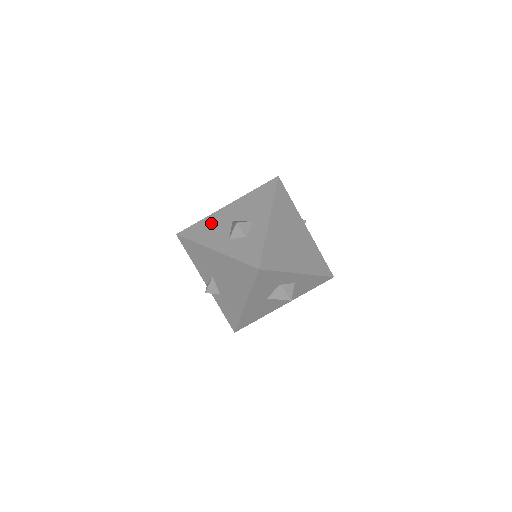
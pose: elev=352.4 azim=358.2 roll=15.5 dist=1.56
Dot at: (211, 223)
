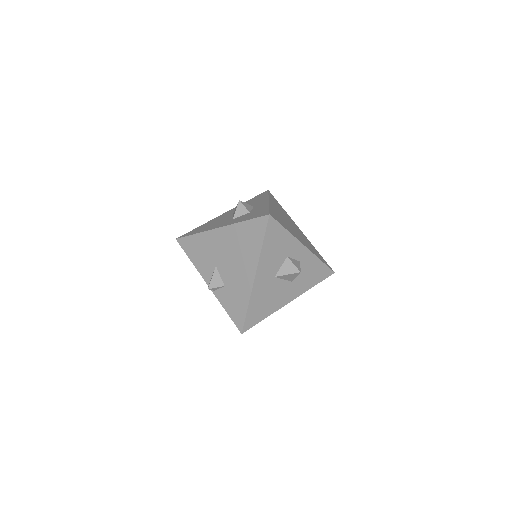
Dot at: (211, 222)
